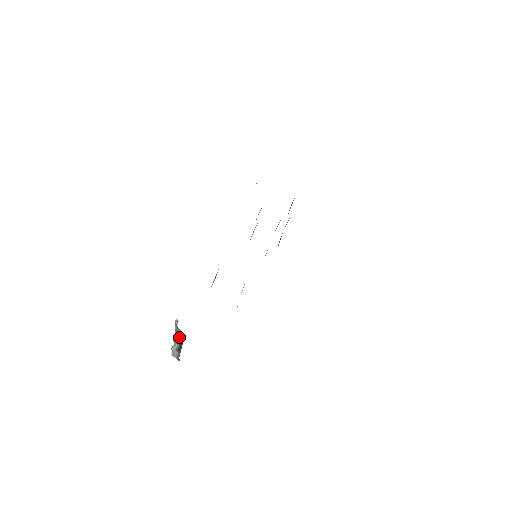
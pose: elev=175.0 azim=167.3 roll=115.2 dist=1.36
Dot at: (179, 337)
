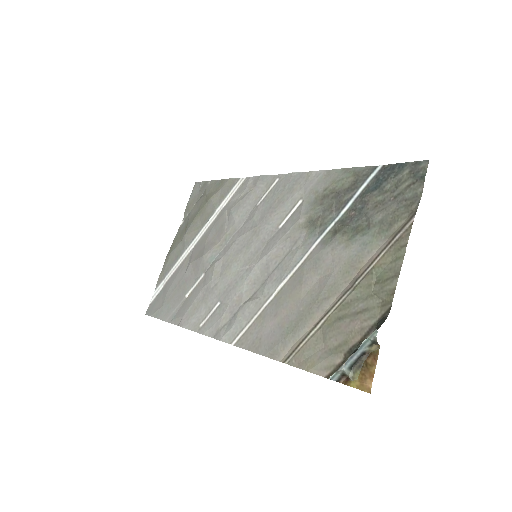
Dot at: (363, 351)
